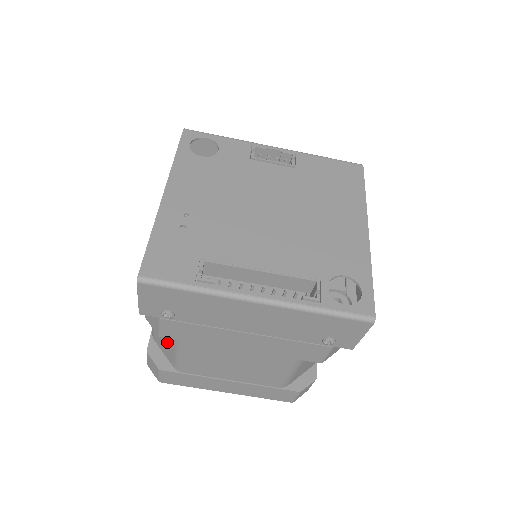
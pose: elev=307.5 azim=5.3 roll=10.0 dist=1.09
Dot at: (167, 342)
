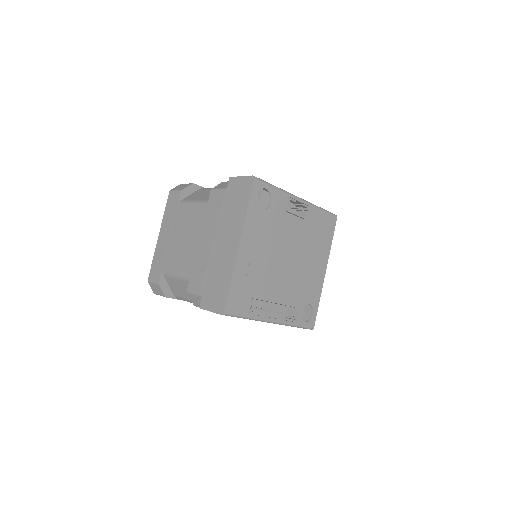
Dot at: (184, 292)
